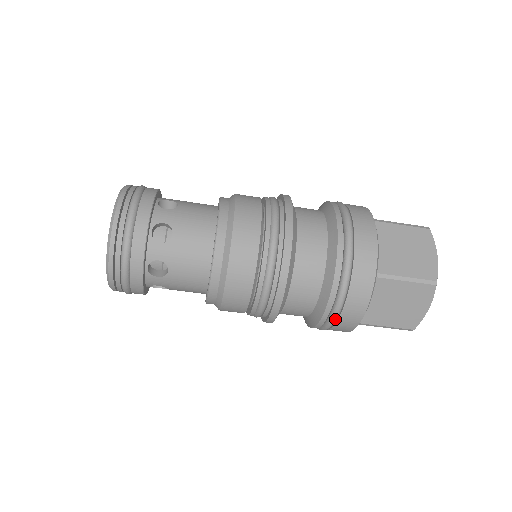
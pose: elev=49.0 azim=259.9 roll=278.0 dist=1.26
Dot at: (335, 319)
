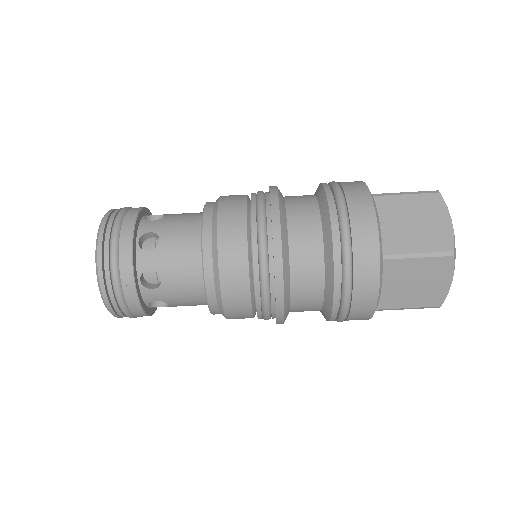
Dot at: (348, 239)
